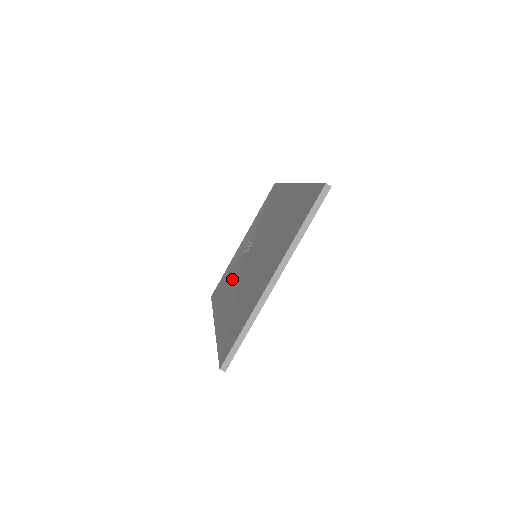
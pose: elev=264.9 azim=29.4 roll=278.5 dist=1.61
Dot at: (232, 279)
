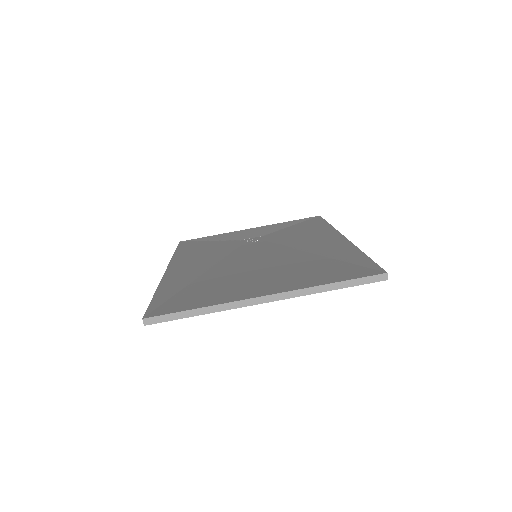
Dot at: (215, 250)
